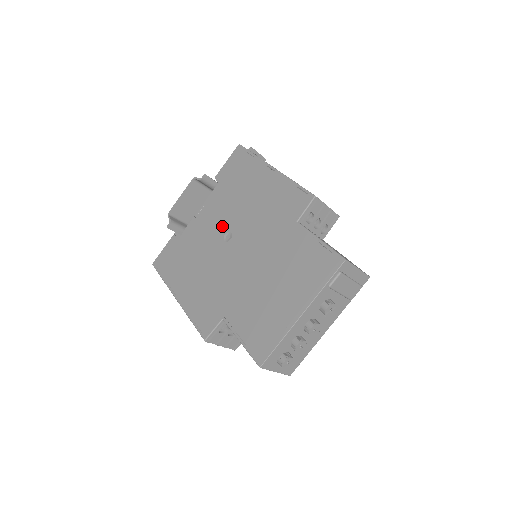
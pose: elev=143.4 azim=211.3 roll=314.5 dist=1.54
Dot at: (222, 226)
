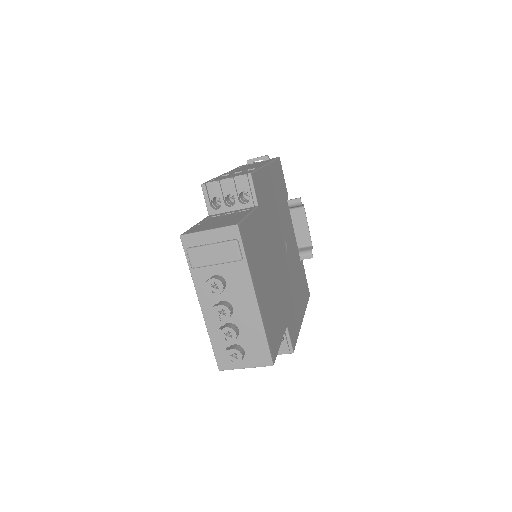
Dot at: occluded
